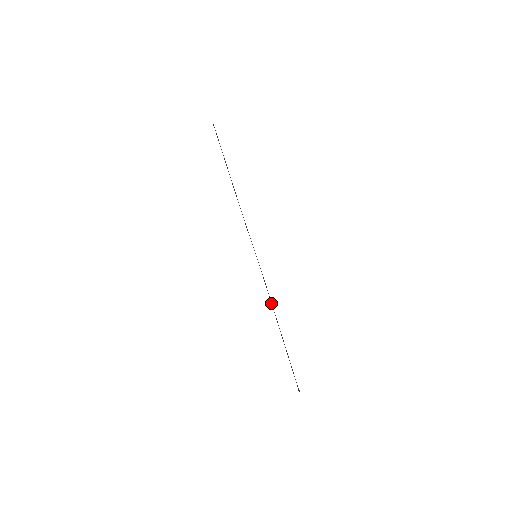
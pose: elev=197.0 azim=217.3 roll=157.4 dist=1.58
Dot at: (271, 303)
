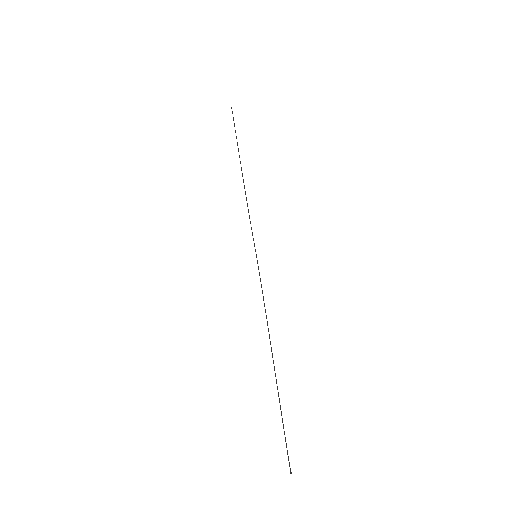
Dot at: (267, 322)
